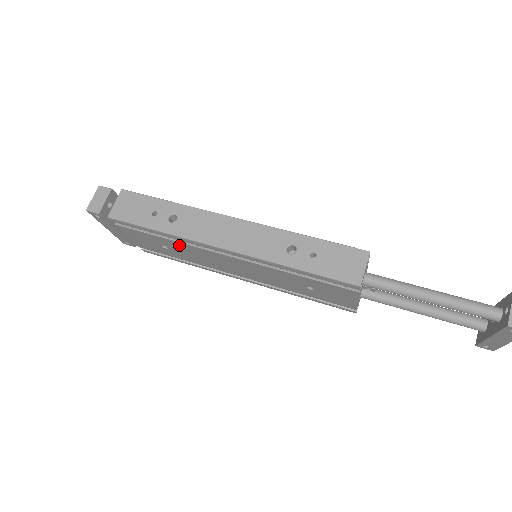
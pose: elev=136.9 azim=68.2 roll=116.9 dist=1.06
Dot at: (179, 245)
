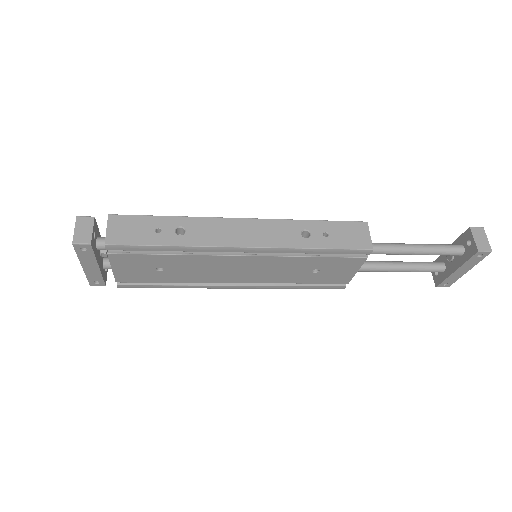
Dot at: (185, 260)
